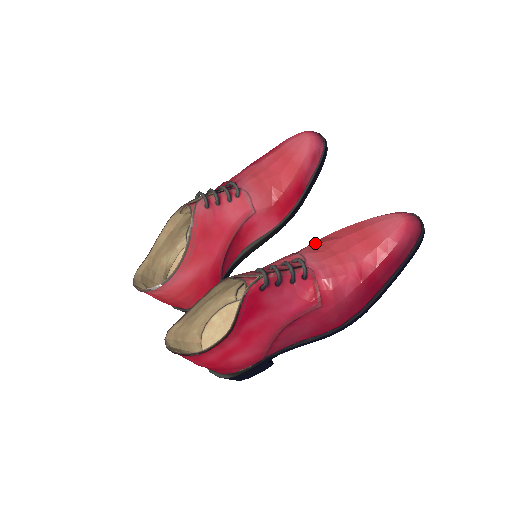
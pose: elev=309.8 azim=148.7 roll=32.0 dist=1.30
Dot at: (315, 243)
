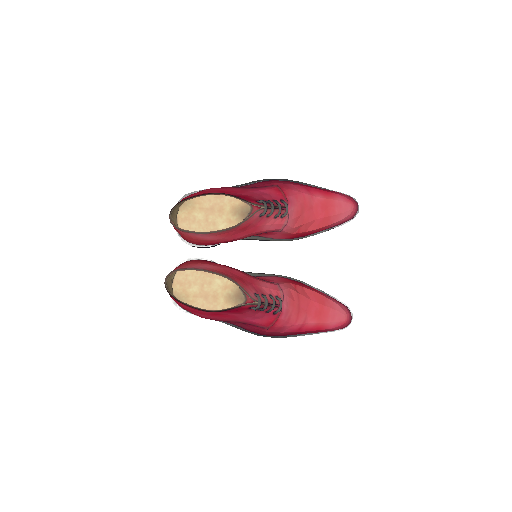
Dot at: (295, 287)
